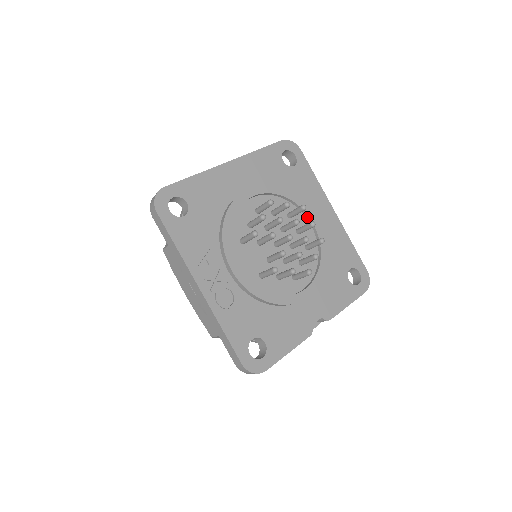
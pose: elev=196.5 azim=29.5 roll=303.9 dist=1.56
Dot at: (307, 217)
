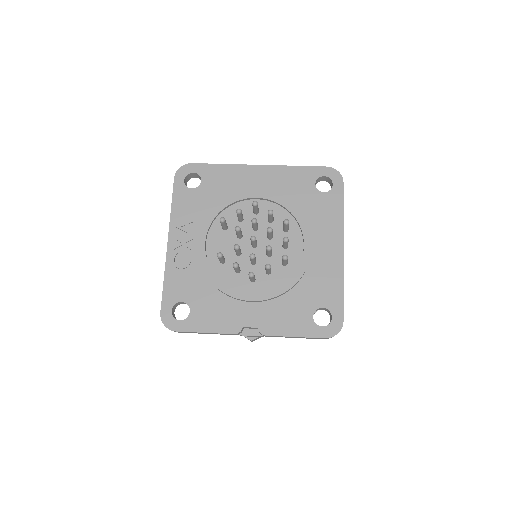
Dot at: (303, 239)
